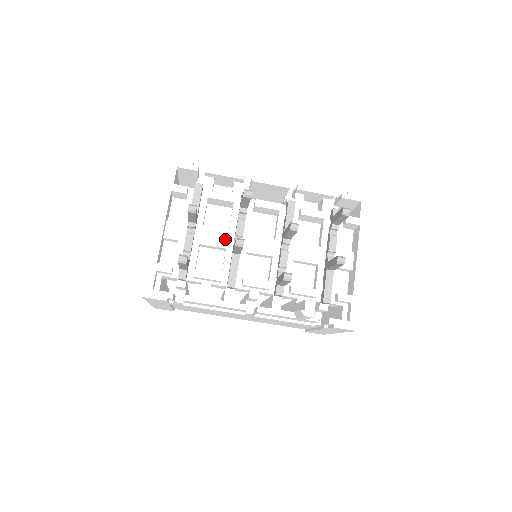
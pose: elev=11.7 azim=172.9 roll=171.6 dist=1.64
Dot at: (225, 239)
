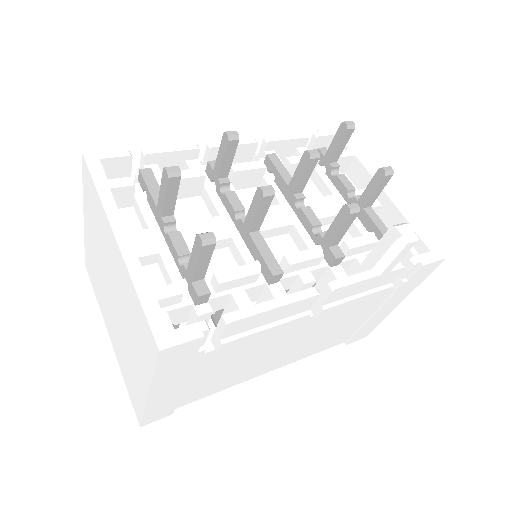
Dot at: (222, 227)
